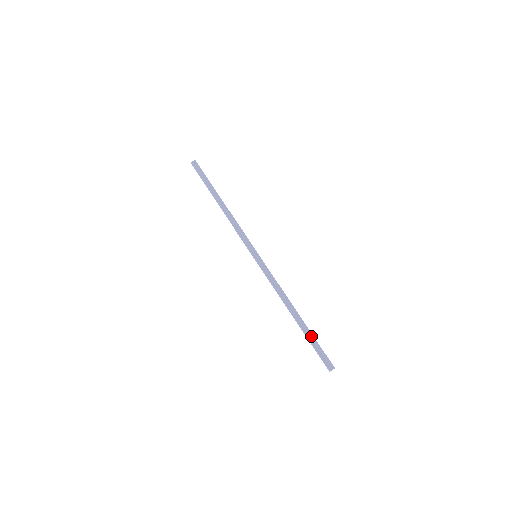
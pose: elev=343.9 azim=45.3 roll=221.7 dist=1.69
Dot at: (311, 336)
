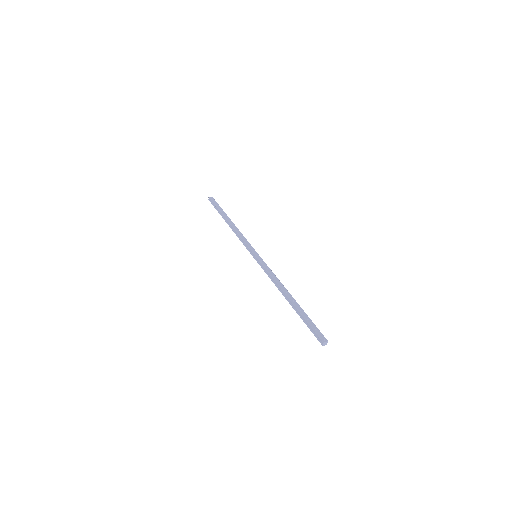
Dot at: (303, 314)
